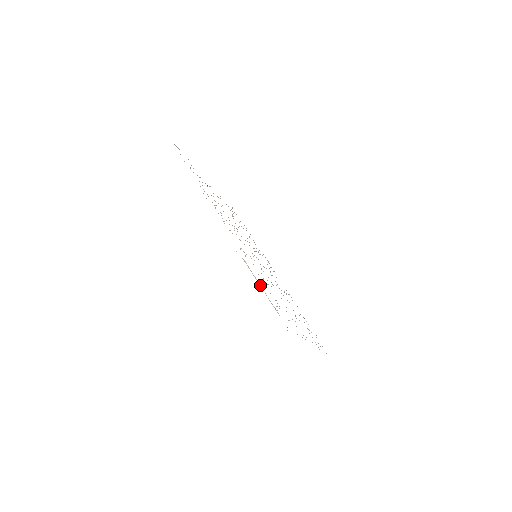
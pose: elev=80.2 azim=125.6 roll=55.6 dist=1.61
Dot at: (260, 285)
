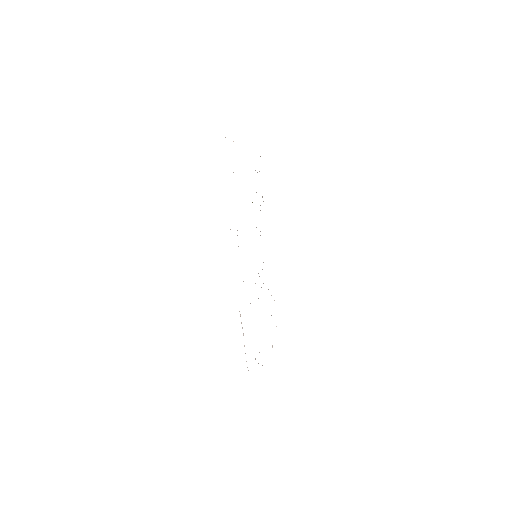
Dot at: (244, 345)
